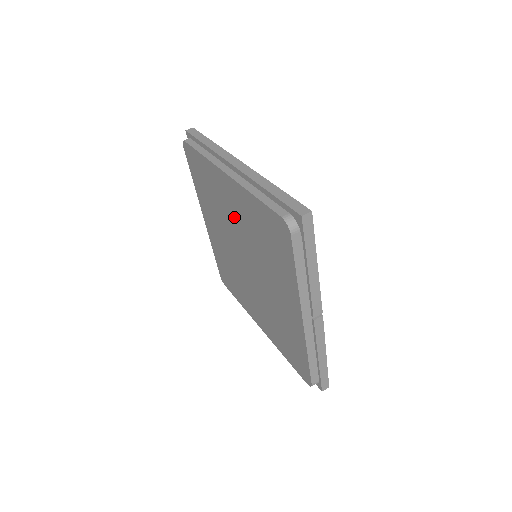
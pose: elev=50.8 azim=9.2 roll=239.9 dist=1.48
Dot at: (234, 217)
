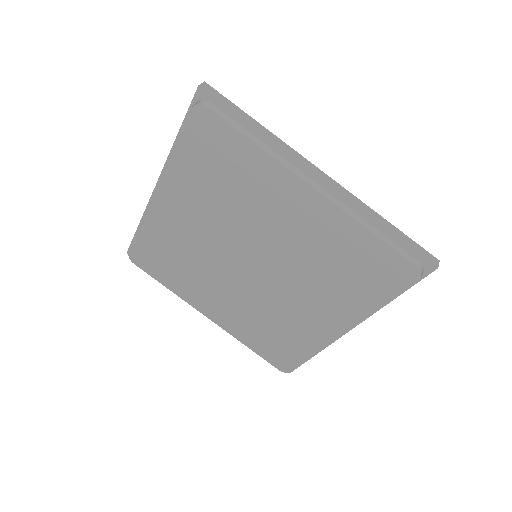
Dot at: (278, 227)
